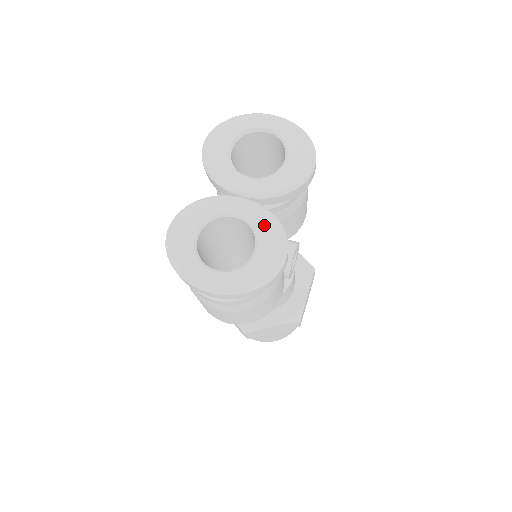
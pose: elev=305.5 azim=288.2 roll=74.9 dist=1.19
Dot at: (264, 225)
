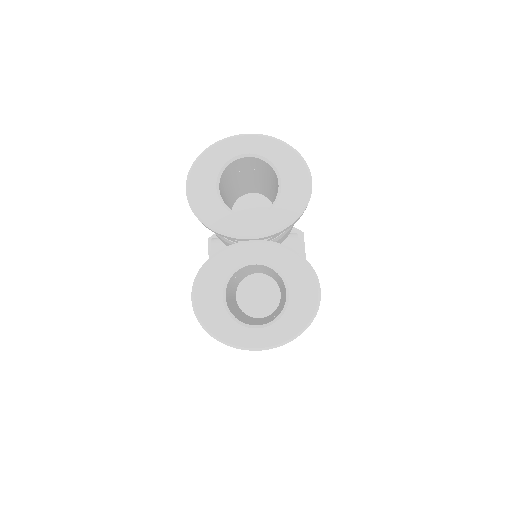
Dot at: (287, 264)
